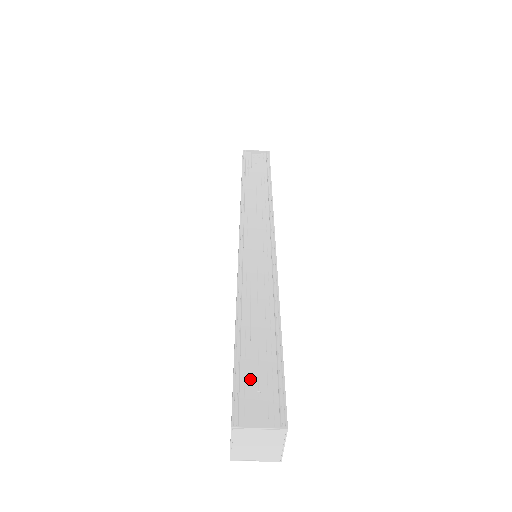
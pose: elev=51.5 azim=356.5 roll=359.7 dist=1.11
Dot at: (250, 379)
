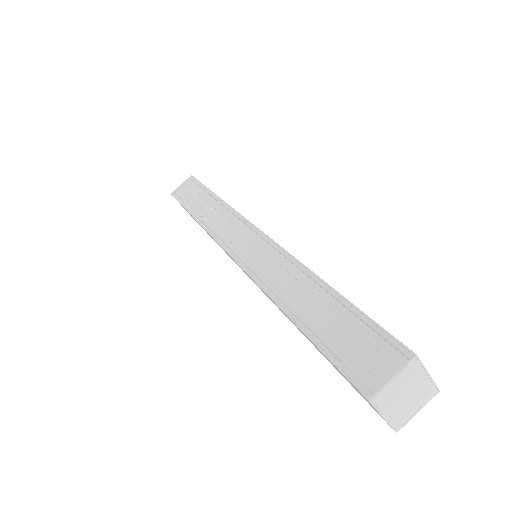
Dot at: (345, 348)
